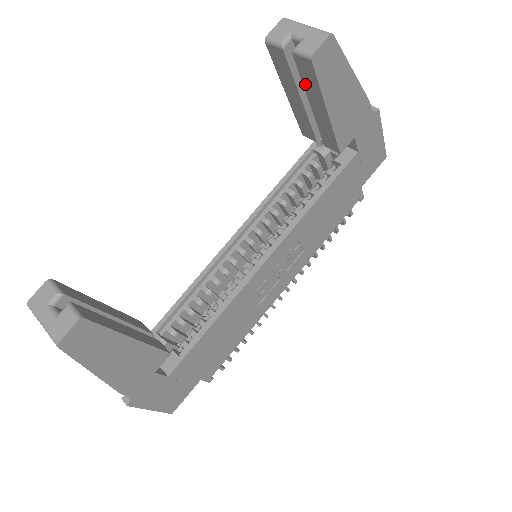
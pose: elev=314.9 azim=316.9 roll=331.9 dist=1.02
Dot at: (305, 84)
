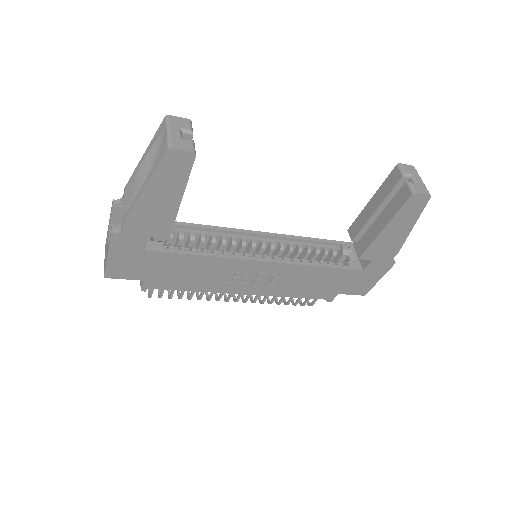
Dot at: (391, 203)
